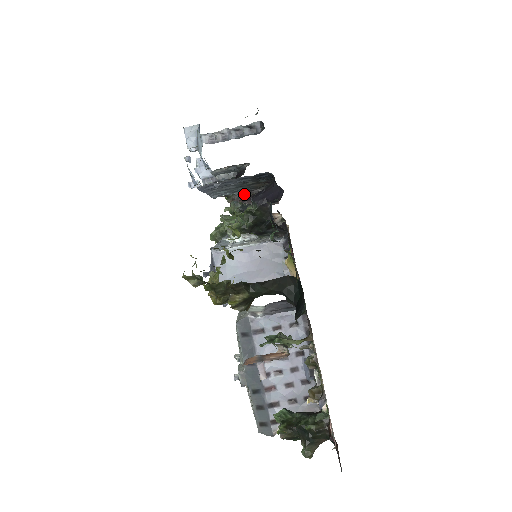
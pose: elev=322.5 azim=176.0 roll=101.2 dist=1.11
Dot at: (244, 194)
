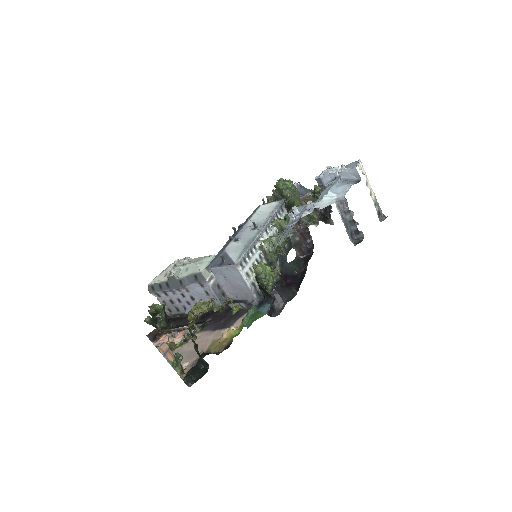
Dot at: (306, 228)
